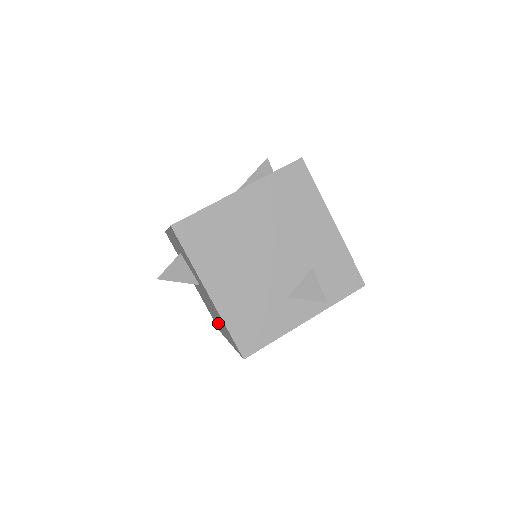
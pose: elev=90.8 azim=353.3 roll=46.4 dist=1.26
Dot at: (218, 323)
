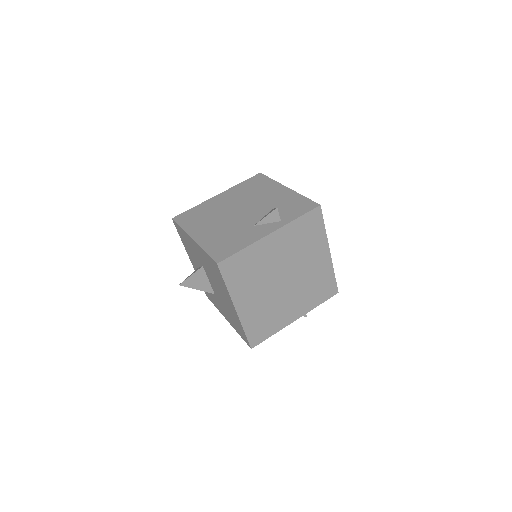
Dot at: (229, 308)
